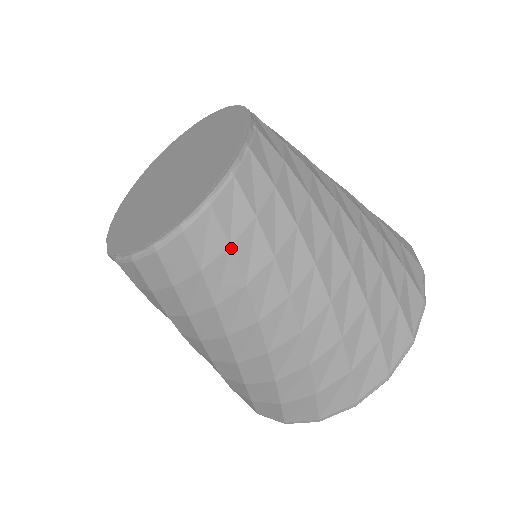
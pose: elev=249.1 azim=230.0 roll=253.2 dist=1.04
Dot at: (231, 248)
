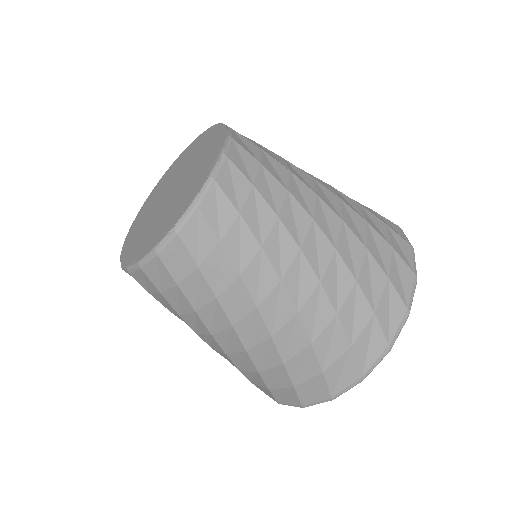
Dot at: (255, 187)
